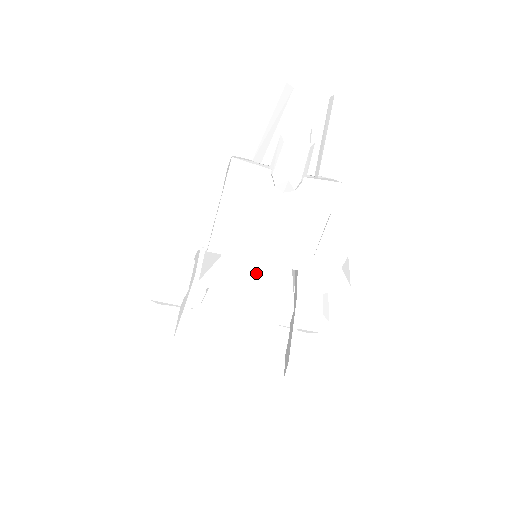
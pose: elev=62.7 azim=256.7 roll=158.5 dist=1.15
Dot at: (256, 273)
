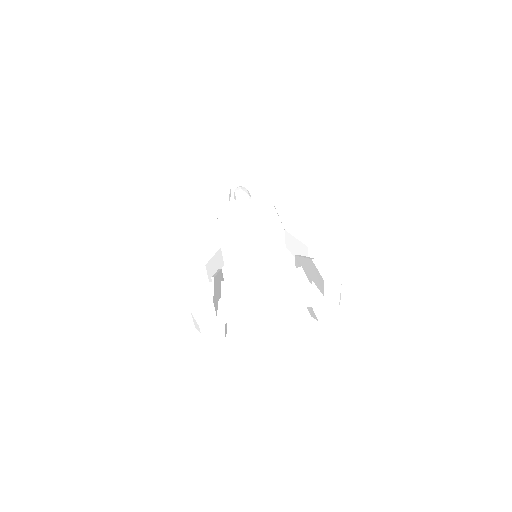
Dot at: (256, 245)
